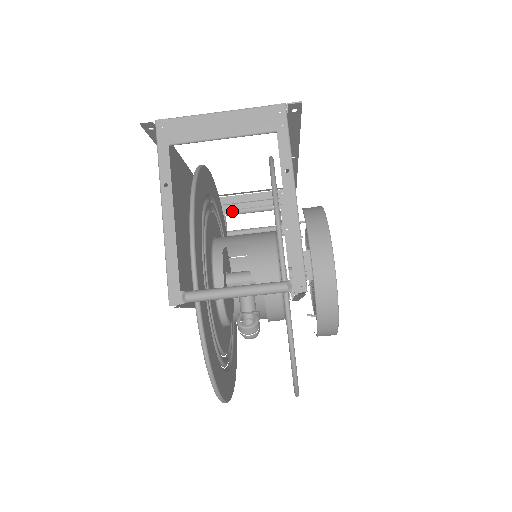
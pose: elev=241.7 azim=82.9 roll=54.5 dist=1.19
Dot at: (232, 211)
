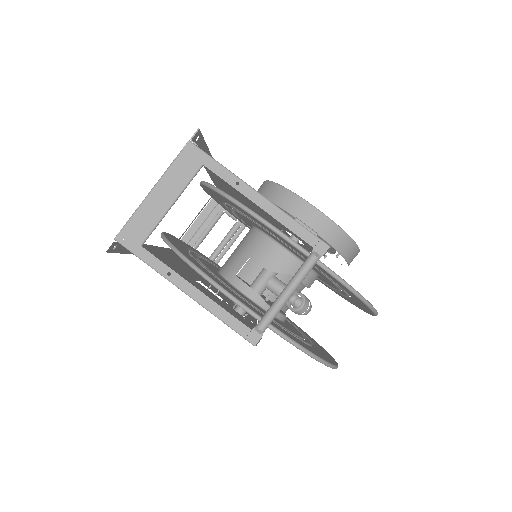
Dot at: (197, 242)
